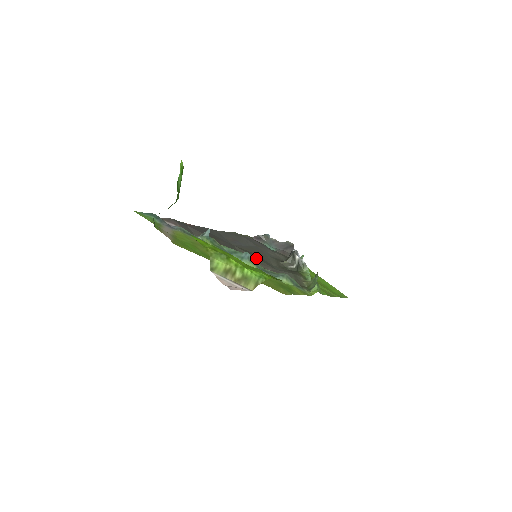
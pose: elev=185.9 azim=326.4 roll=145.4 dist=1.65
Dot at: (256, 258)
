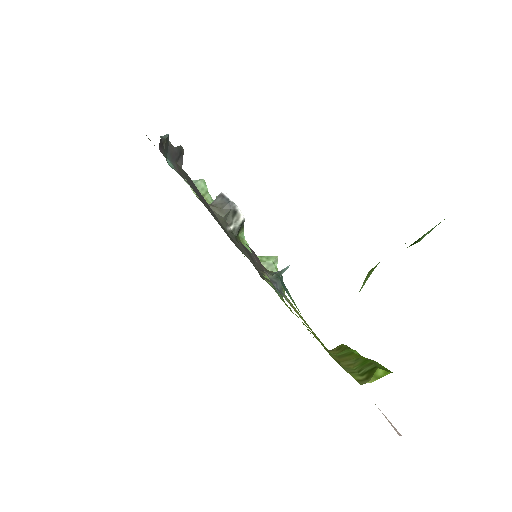
Dot at: occluded
